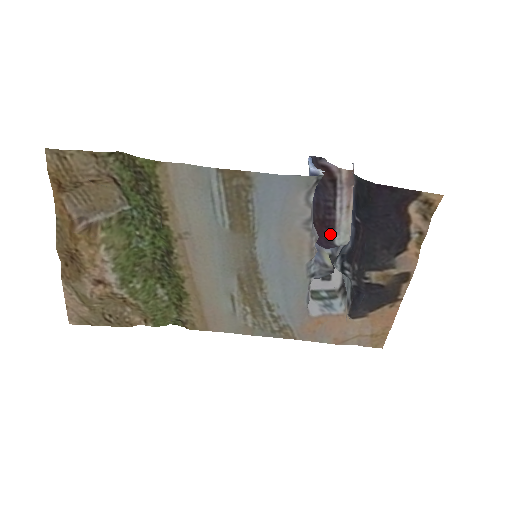
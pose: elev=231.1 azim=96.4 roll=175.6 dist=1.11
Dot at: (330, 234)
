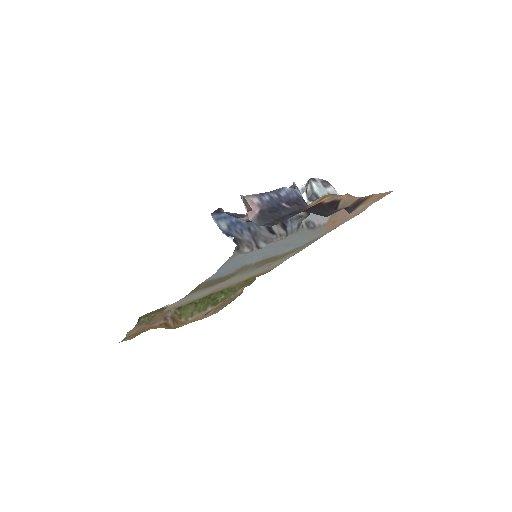
Dot at: occluded
